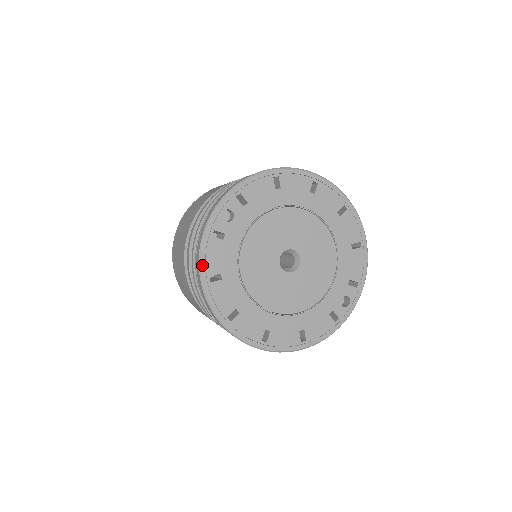
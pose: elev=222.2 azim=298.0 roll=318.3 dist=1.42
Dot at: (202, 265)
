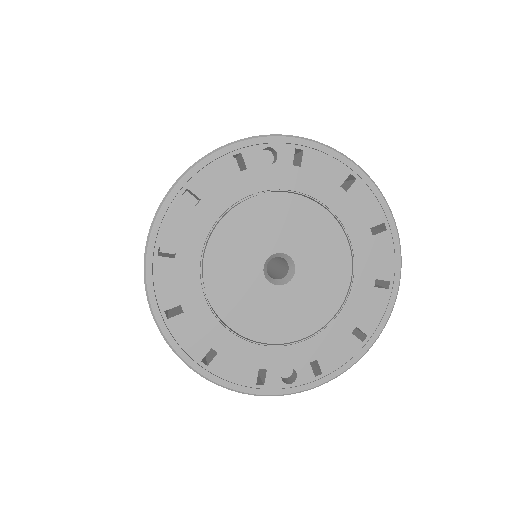
Dot at: (193, 170)
